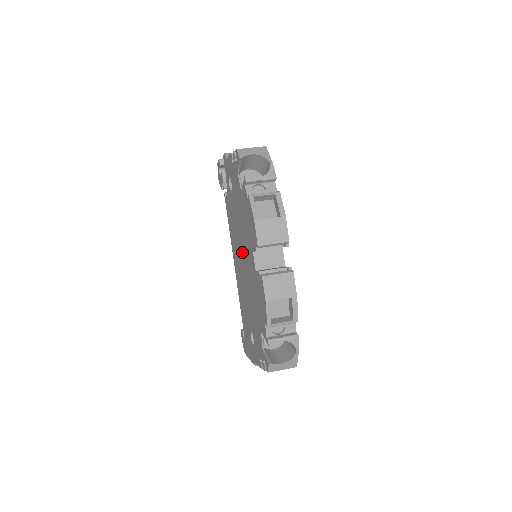
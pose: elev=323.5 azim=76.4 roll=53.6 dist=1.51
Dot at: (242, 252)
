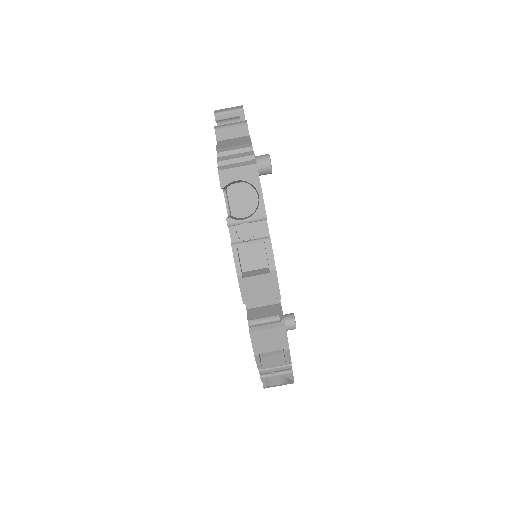
Dot at: occluded
